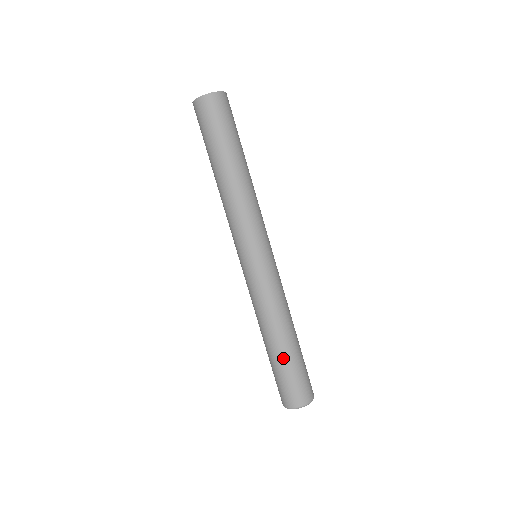
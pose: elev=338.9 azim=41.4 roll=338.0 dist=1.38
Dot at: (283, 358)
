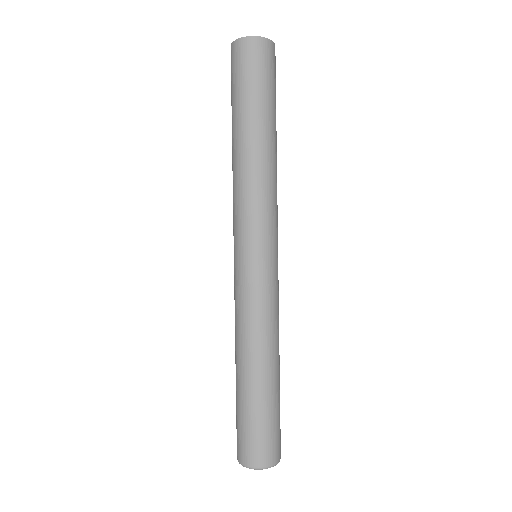
Dot at: (239, 393)
